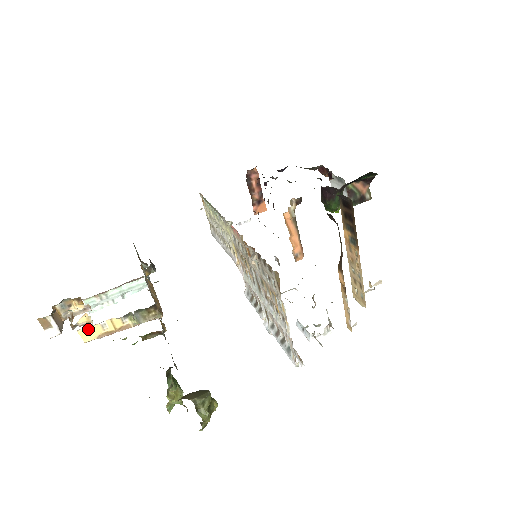
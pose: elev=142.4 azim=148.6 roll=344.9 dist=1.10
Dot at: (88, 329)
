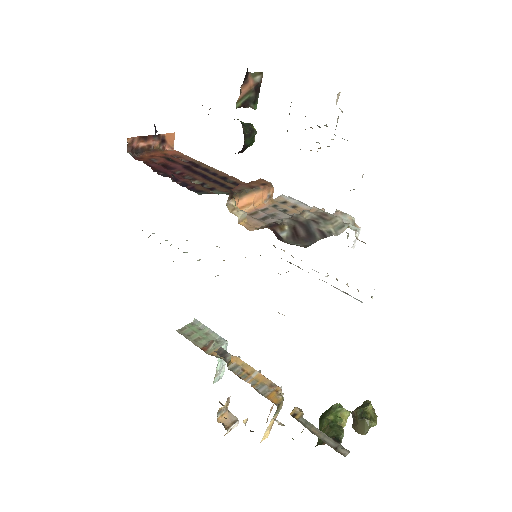
Dot at: (263, 438)
